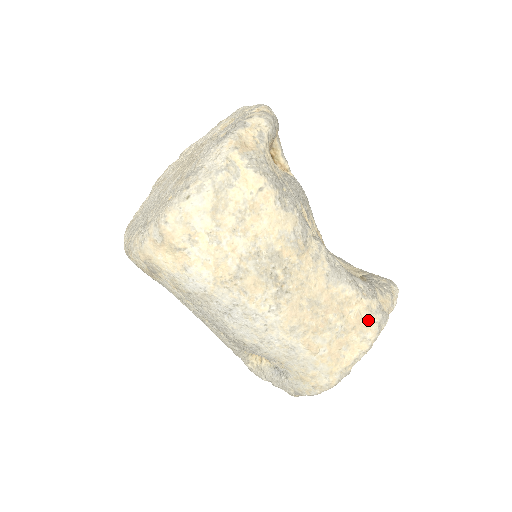
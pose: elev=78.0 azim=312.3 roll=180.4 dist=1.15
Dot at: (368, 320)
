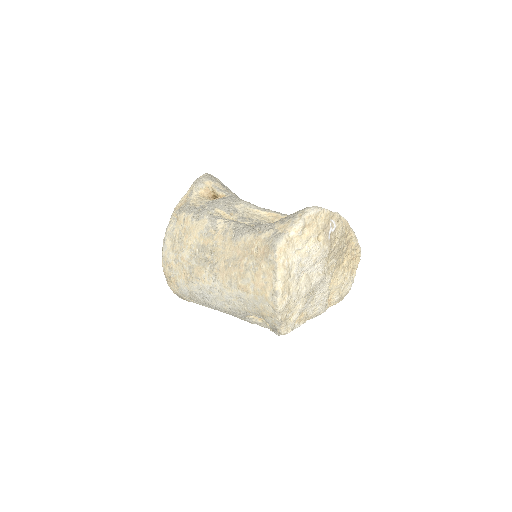
Dot at: (266, 247)
